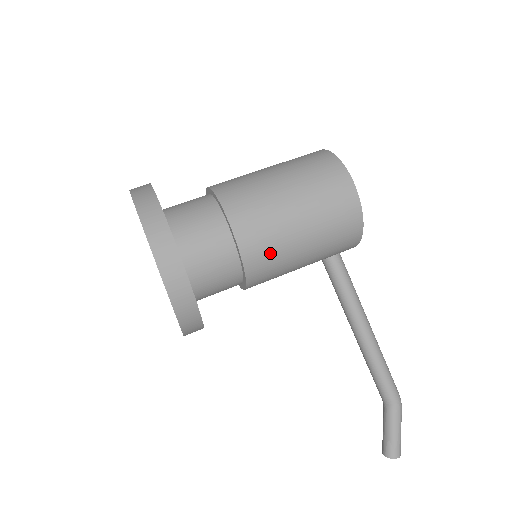
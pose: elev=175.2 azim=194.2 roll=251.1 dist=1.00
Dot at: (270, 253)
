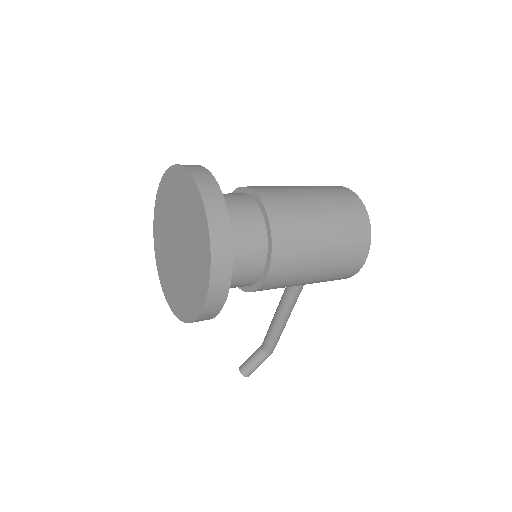
Dot at: (280, 286)
